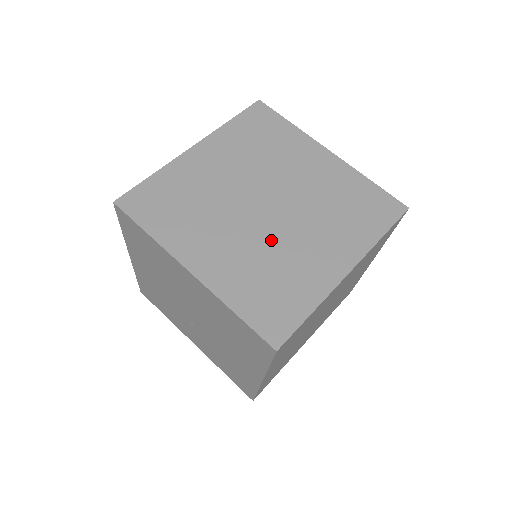
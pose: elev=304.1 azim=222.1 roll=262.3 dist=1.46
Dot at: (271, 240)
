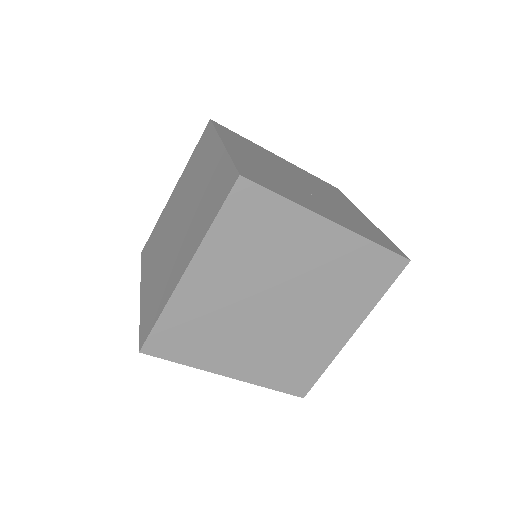
Dot at: (287, 333)
